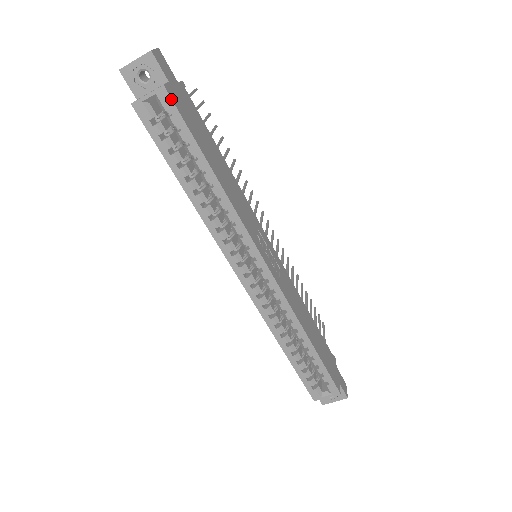
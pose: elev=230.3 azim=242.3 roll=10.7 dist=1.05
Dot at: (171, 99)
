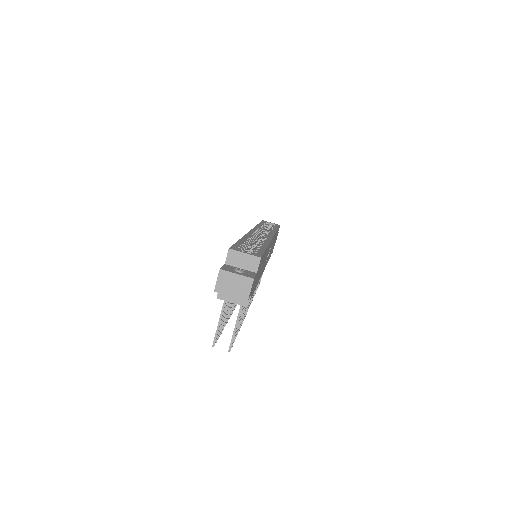
Dot at: occluded
